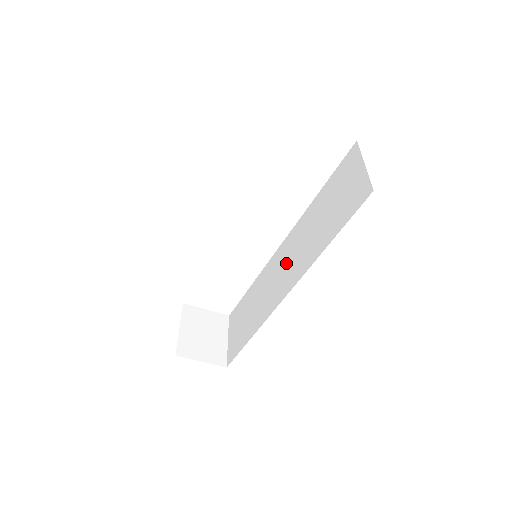
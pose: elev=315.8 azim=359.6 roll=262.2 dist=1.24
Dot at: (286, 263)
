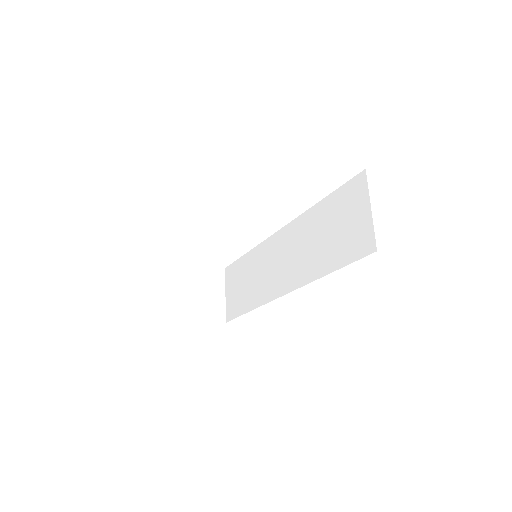
Dot at: (284, 258)
